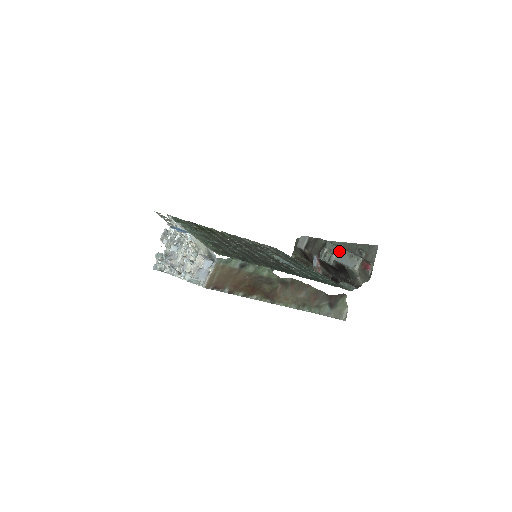
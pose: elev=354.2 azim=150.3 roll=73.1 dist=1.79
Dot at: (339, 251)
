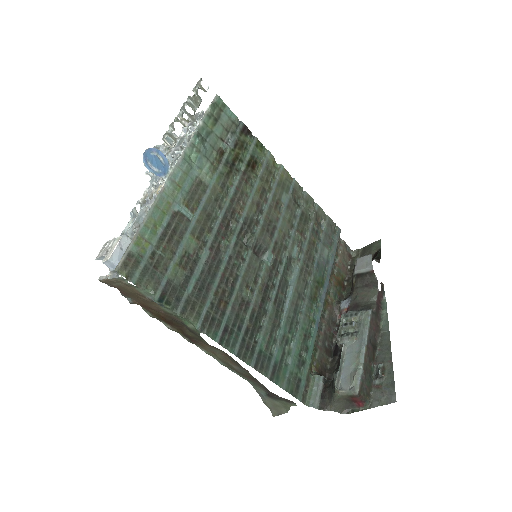
Dot at: (360, 343)
